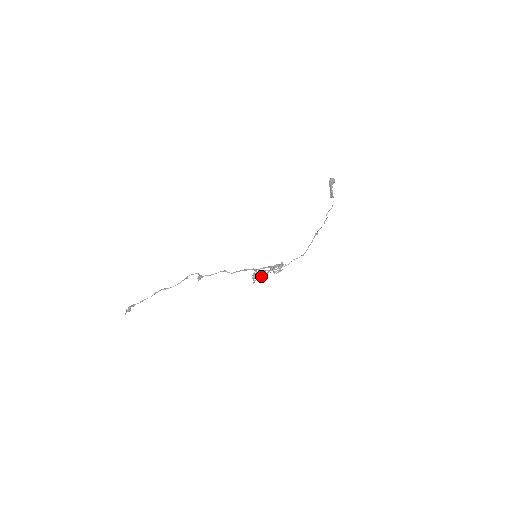
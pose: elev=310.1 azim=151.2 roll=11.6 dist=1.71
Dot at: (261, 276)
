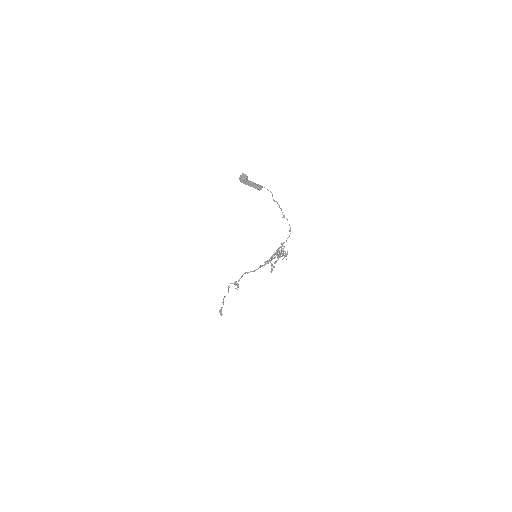
Dot at: (276, 260)
